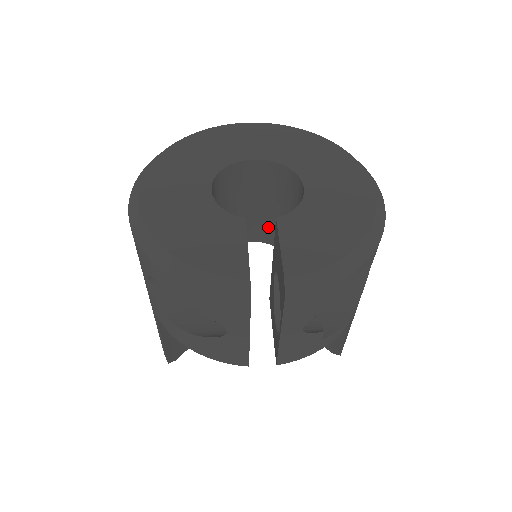
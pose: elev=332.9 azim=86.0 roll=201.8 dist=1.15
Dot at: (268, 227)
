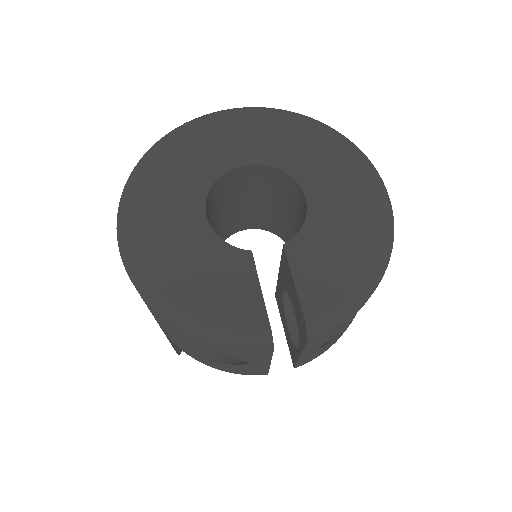
Dot at: (262, 217)
